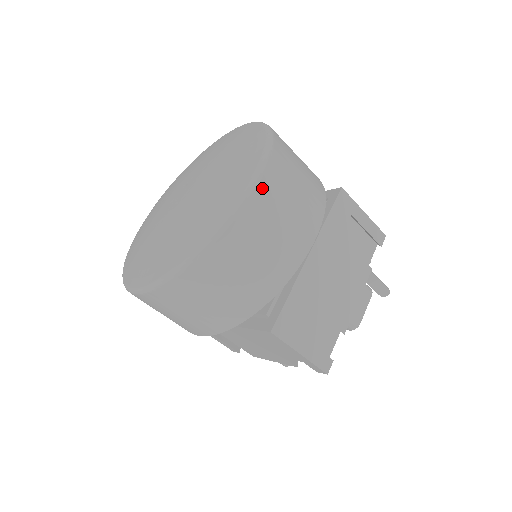
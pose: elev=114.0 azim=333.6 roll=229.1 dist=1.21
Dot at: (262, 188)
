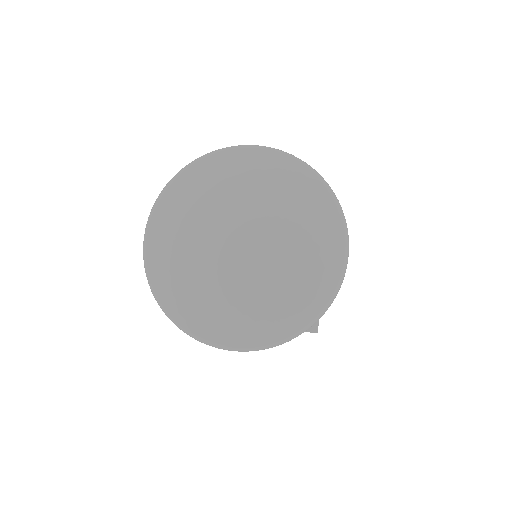
Dot at: (348, 253)
